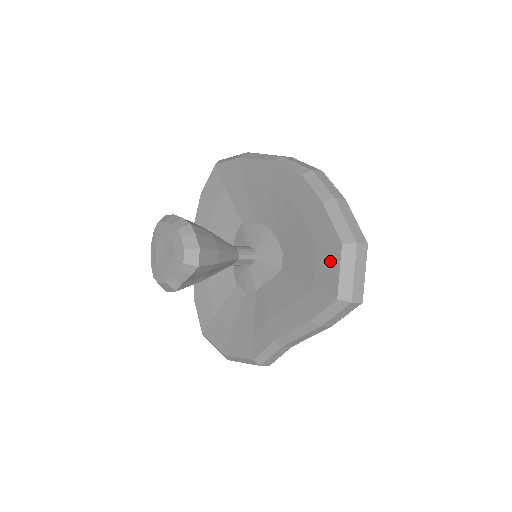
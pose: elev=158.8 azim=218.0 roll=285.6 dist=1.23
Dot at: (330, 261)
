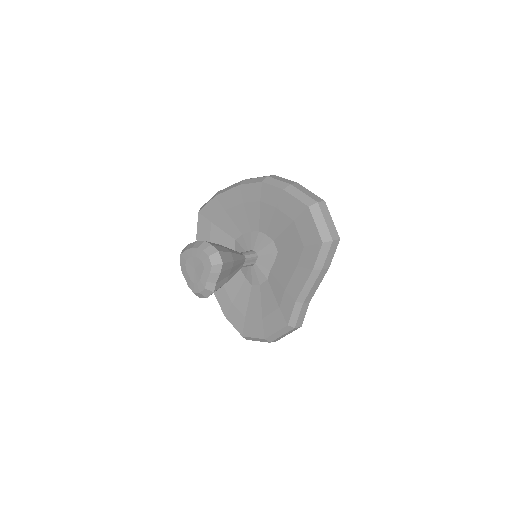
Dot at: (306, 222)
